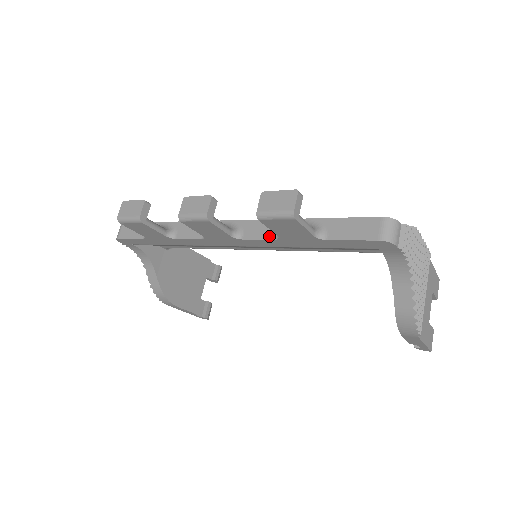
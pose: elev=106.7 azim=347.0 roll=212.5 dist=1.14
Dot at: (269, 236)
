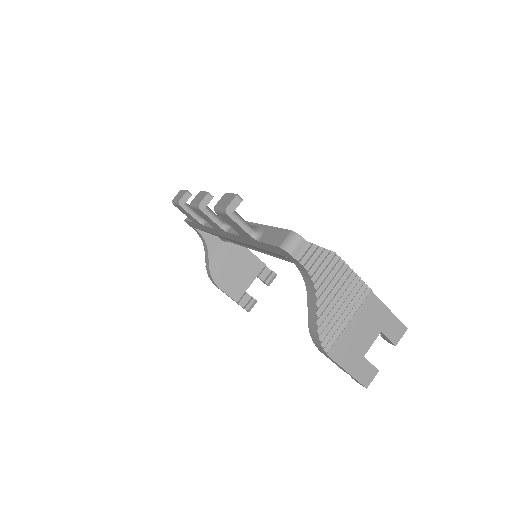
Dot at: occluded
